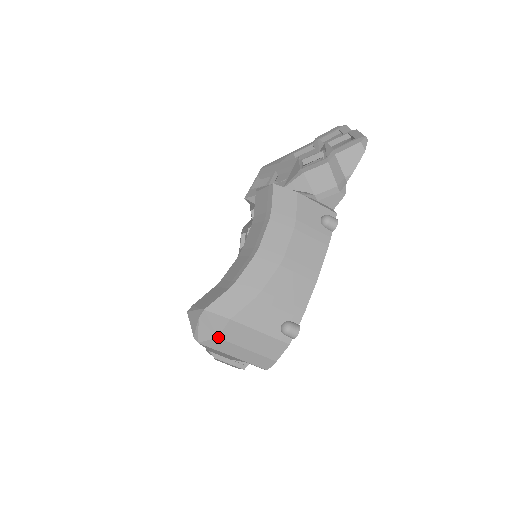
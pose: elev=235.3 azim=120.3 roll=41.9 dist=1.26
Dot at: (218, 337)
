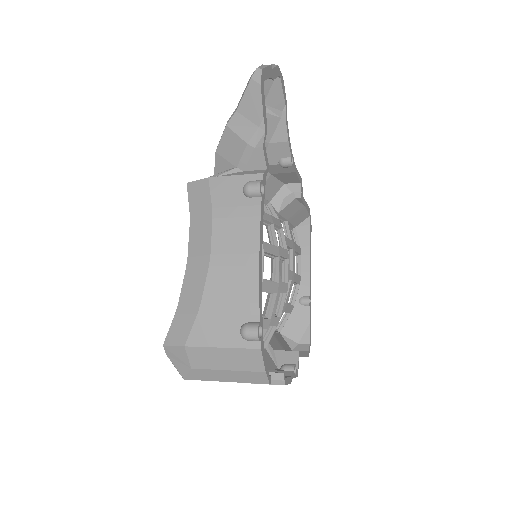
Dot at: (191, 368)
